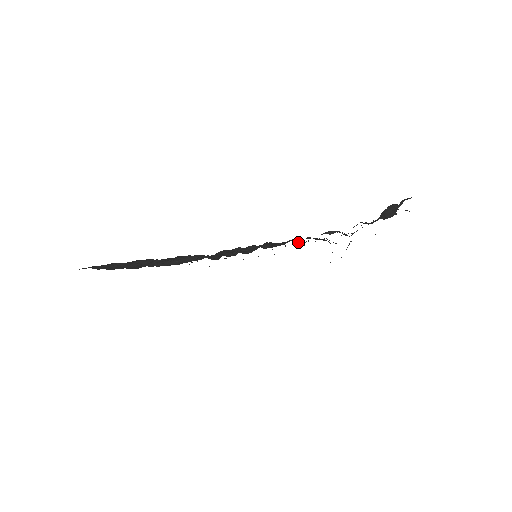
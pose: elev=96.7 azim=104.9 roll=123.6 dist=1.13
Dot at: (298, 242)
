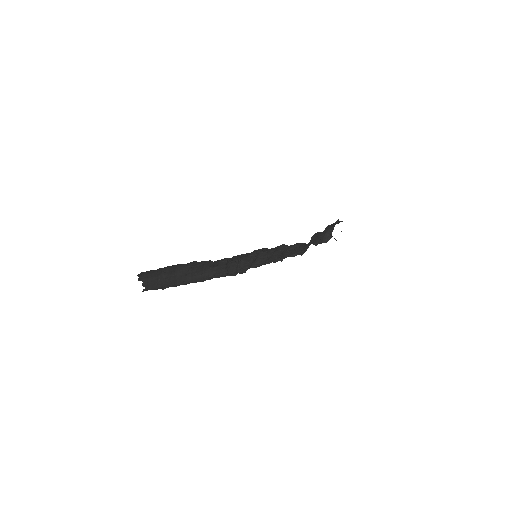
Dot at: (277, 256)
